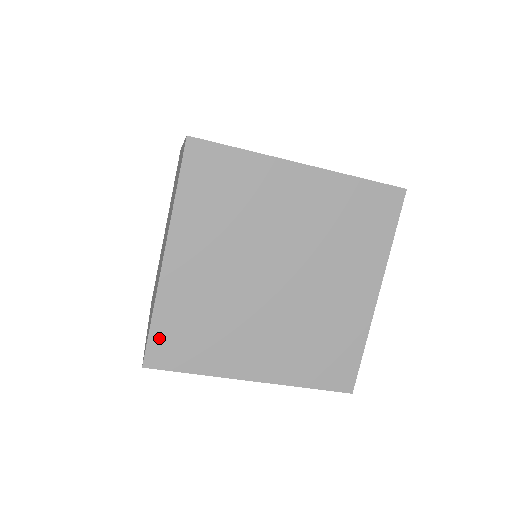
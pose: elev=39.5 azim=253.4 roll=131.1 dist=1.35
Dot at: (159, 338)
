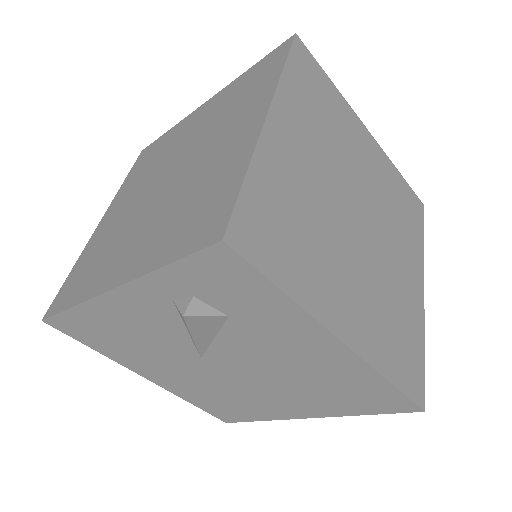
Dot at: (250, 209)
